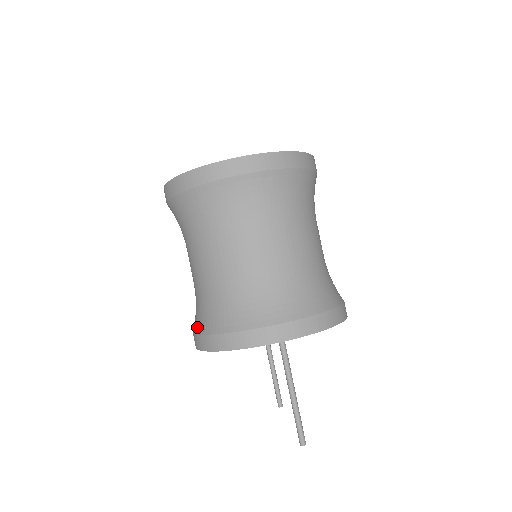
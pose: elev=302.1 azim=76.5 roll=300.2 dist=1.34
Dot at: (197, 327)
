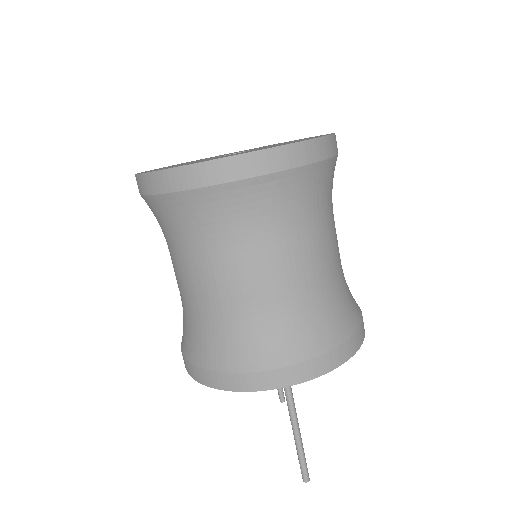
Dot at: (185, 348)
